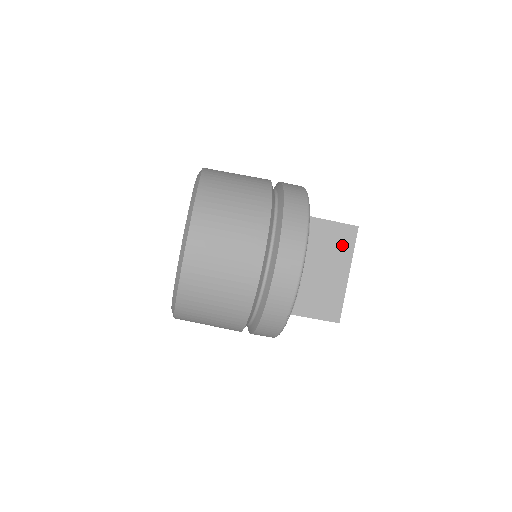
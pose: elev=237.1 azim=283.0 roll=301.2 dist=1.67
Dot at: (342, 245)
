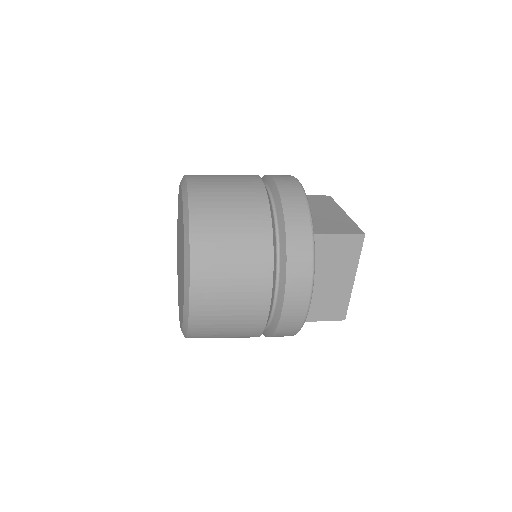
Dot at: occluded
